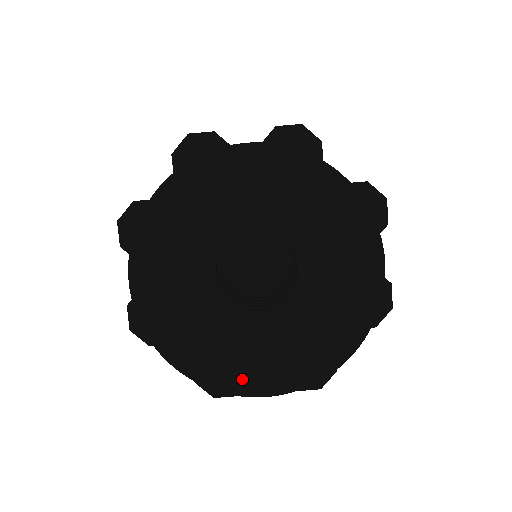
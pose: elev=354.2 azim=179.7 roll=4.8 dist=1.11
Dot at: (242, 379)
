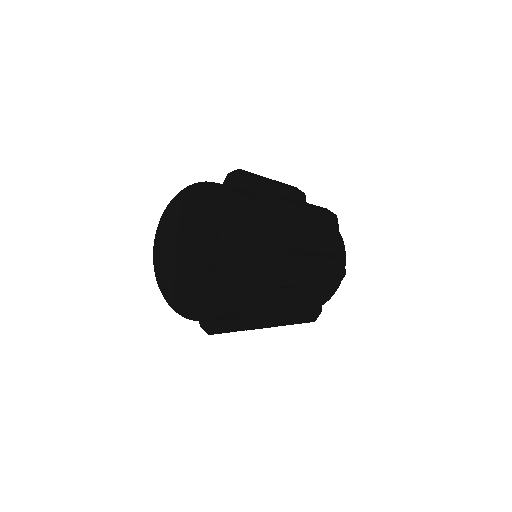
Dot at: (228, 297)
